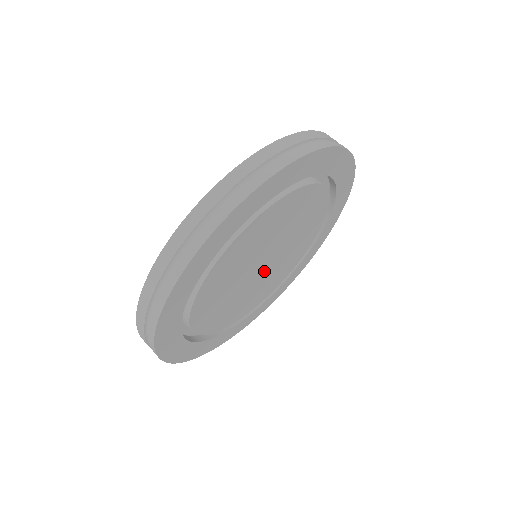
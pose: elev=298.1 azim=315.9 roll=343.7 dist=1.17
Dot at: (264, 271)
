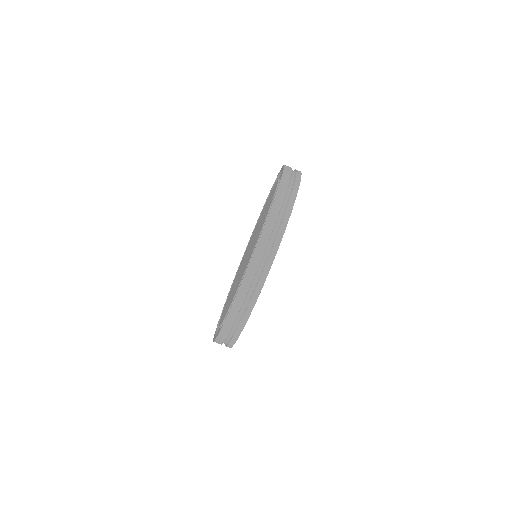
Dot at: occluded
